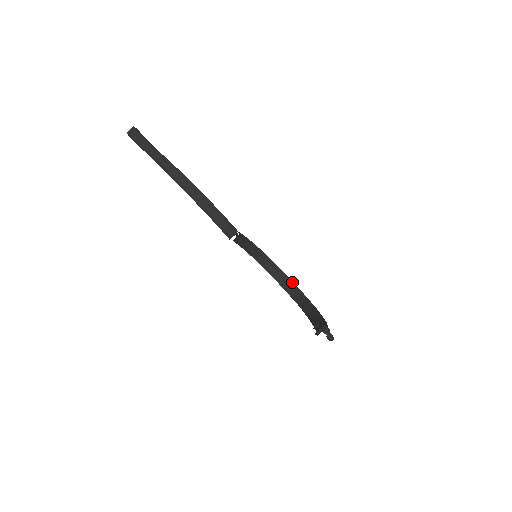
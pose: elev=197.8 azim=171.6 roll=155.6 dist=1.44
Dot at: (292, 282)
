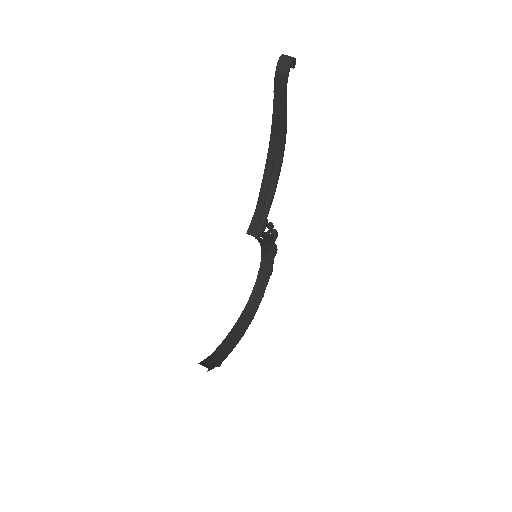
Dot at: (266, 286)
